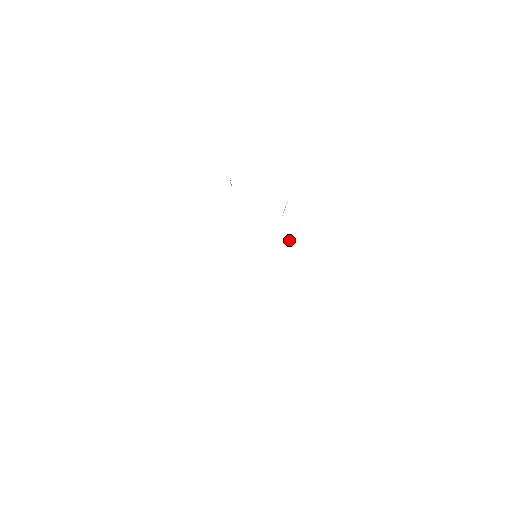
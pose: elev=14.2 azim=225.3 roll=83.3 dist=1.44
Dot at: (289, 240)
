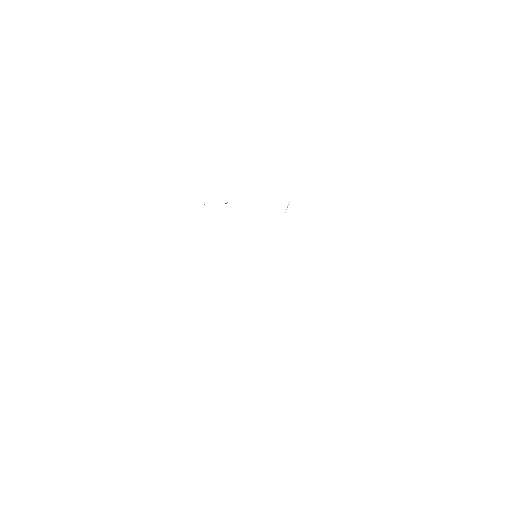
Dot at: occluded
